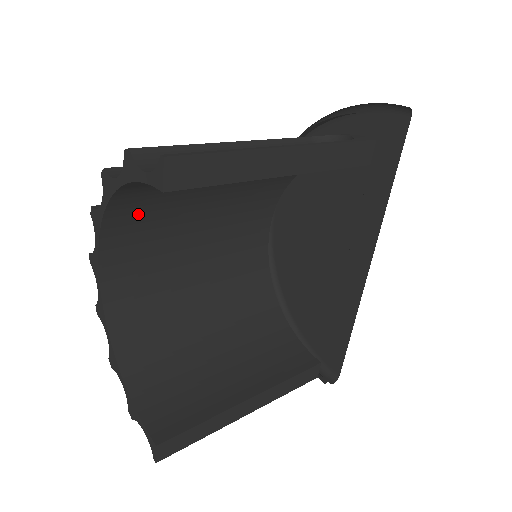
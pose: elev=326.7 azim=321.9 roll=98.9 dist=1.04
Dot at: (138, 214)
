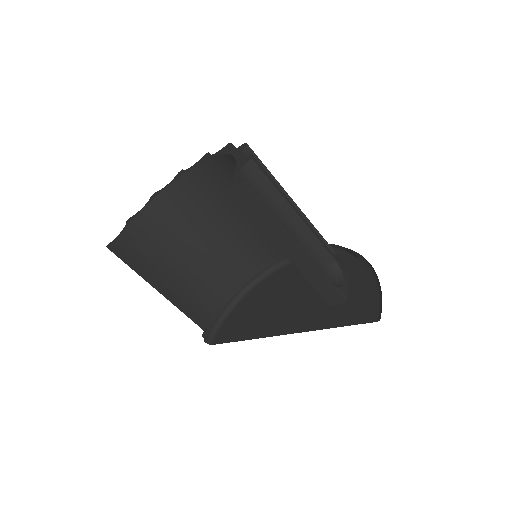
Dot at: occluded
